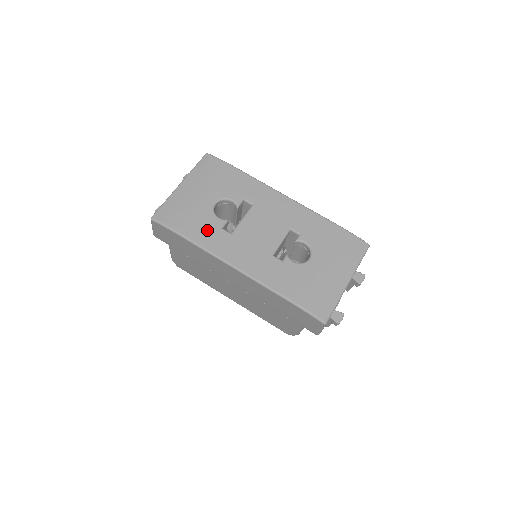
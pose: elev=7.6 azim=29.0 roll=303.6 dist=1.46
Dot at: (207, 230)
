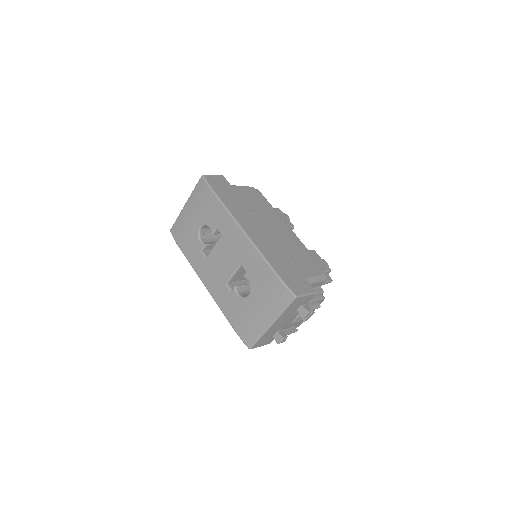
Dot at: (193, 251)
